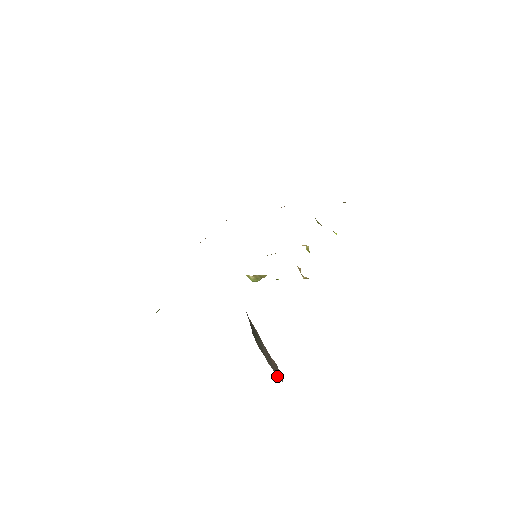
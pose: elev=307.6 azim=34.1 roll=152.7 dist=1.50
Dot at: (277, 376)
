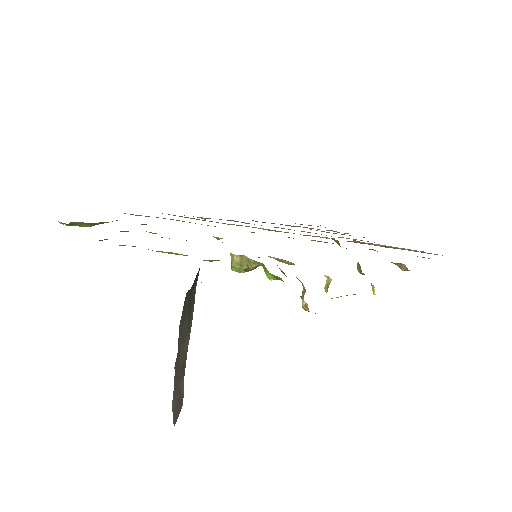
Dot at: (172, 406)
